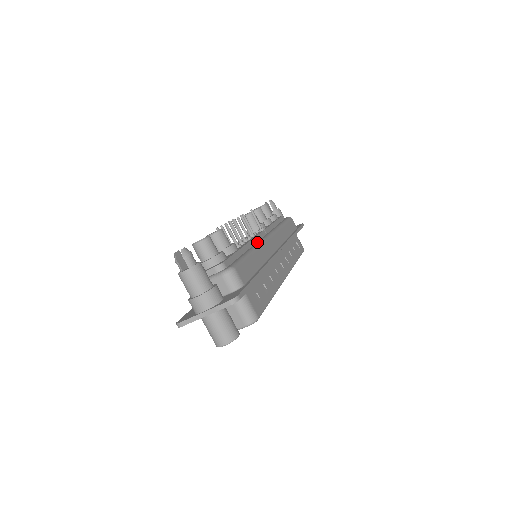
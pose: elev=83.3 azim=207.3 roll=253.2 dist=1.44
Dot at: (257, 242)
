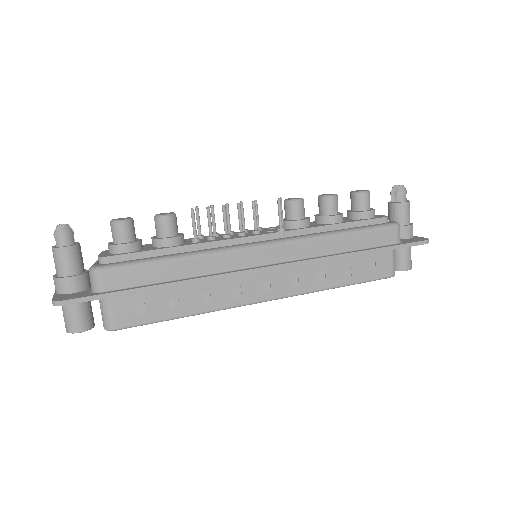
Dot at: (223, 246)
